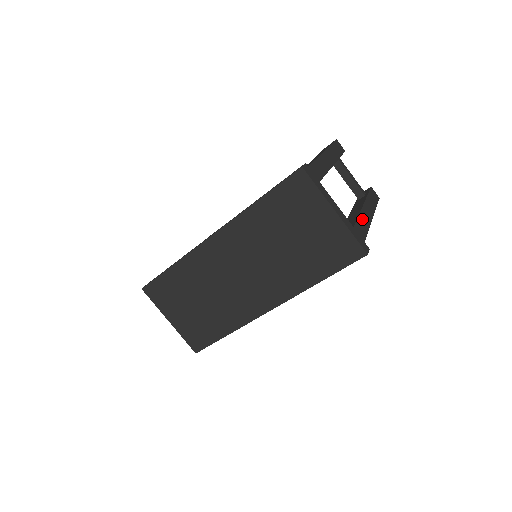
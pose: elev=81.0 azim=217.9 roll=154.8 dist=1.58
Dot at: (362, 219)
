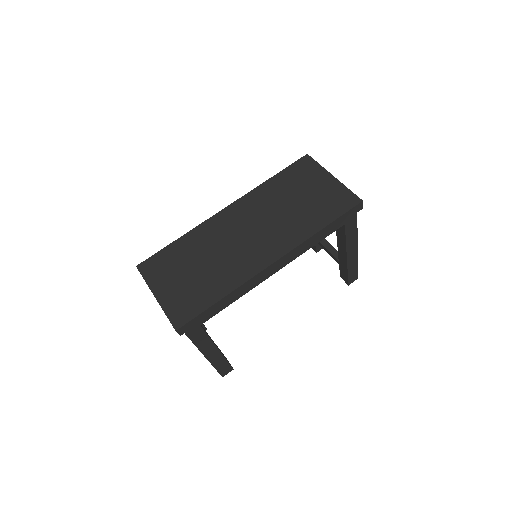
Dot at: occluded
